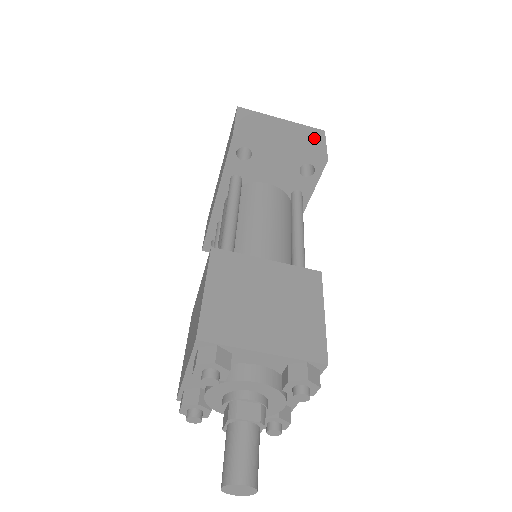
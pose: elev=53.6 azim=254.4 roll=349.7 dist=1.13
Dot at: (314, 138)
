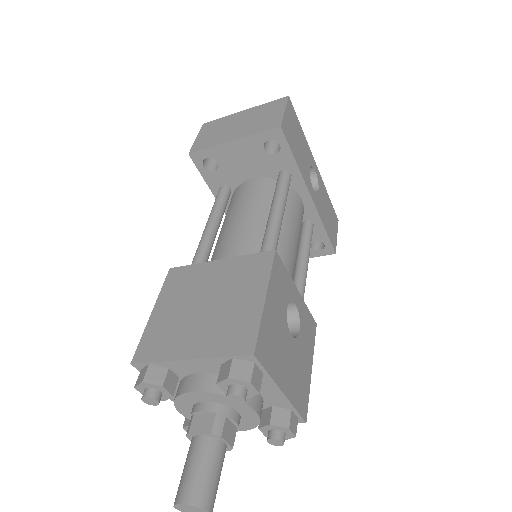
Dot at: (273, 111)
